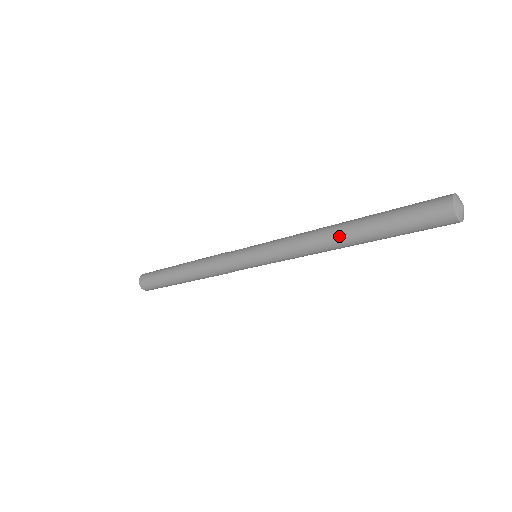
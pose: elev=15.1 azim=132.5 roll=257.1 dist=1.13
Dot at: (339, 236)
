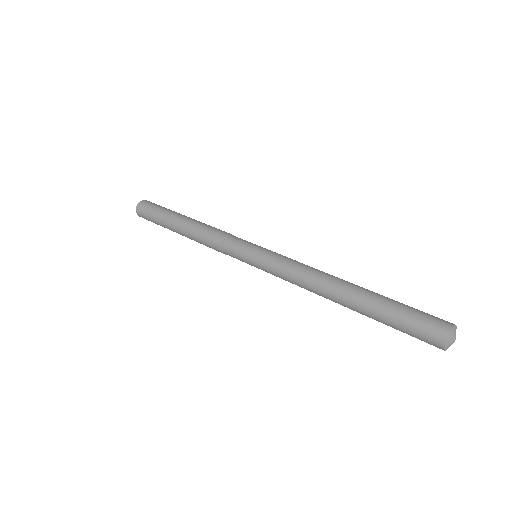
Dot at: (337, 299)
